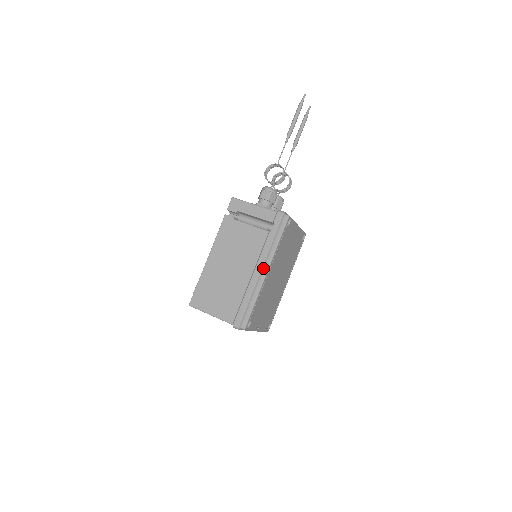
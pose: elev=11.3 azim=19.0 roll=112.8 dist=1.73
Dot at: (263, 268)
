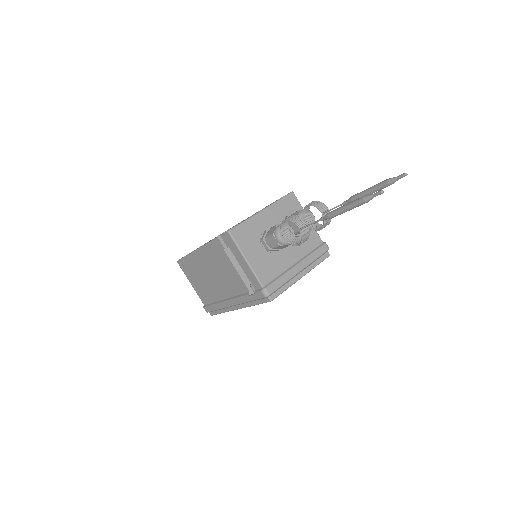
Dot at: (235, 305)
